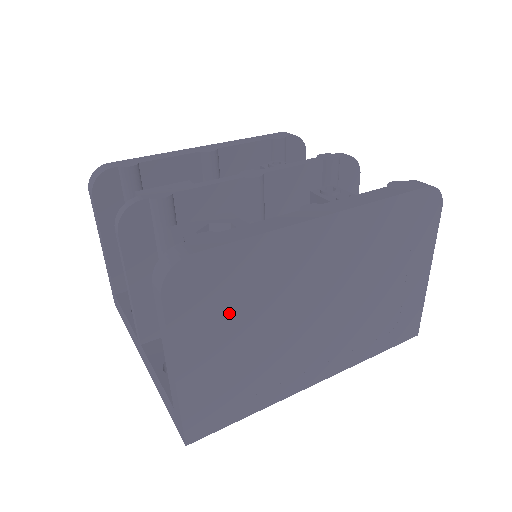
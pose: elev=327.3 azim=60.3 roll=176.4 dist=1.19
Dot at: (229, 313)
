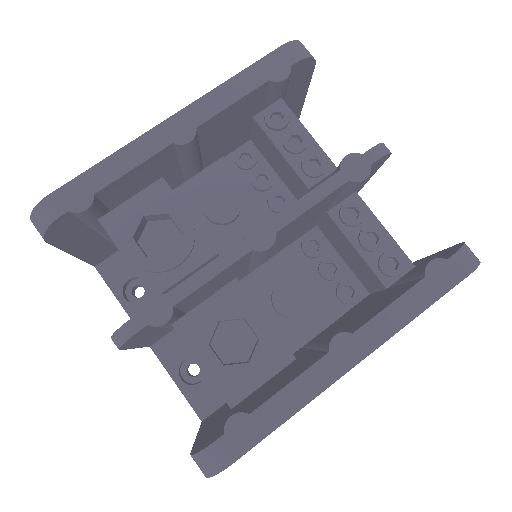
Dot at: occluded
